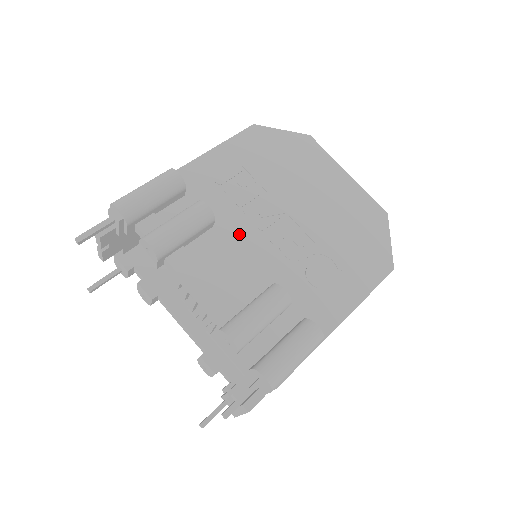
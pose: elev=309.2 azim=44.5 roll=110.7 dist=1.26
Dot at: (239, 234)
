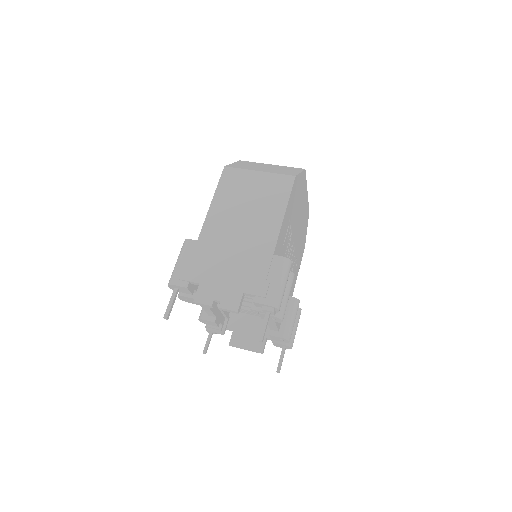
Dot at: occluded
